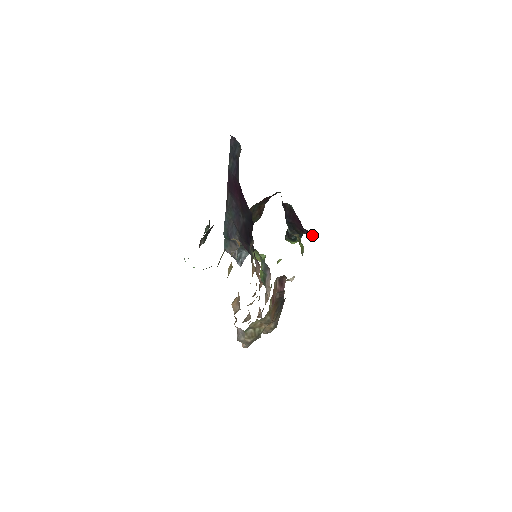
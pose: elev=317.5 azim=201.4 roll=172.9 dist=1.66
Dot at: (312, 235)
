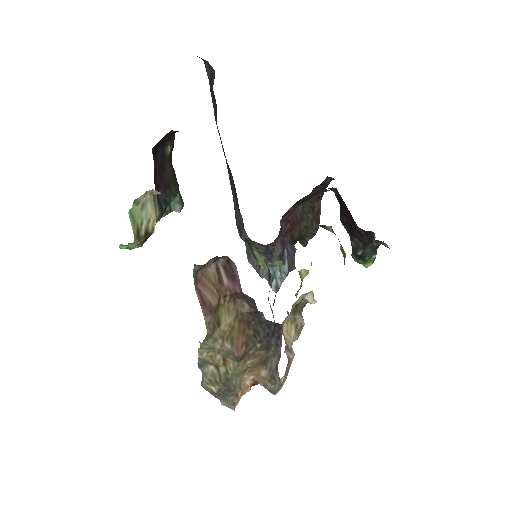
Dot at: (374, 239)
